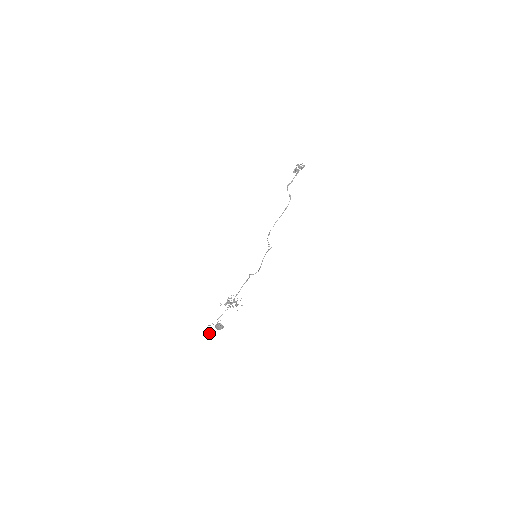
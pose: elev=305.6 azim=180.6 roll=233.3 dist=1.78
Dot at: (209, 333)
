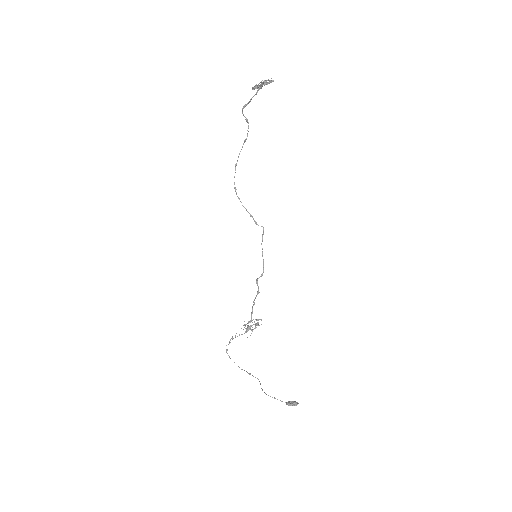
Dot at: (226, 352)
